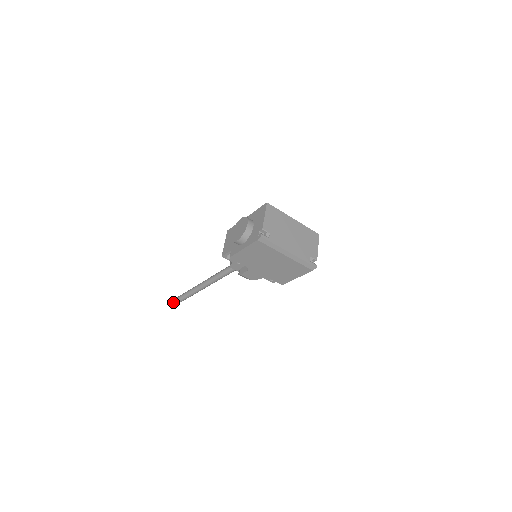
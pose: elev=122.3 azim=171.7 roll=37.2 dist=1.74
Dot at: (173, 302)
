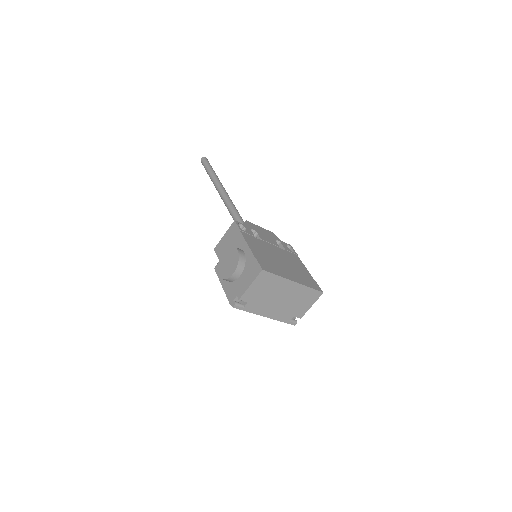
Dot at: (202, 163)
